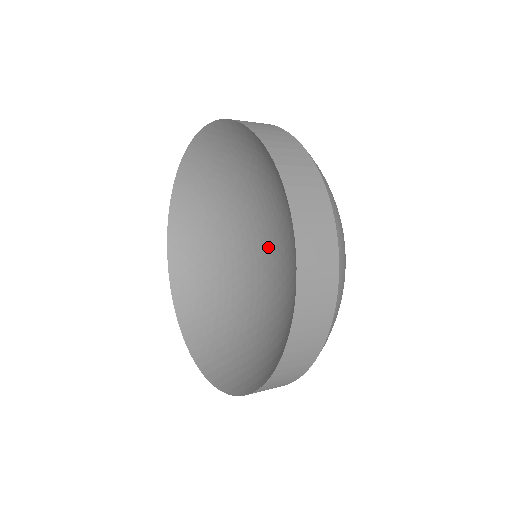
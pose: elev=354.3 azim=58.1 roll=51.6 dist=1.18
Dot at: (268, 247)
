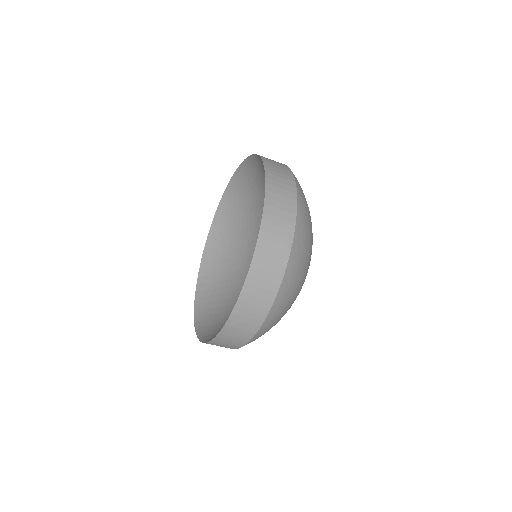
Dot at: occluded
